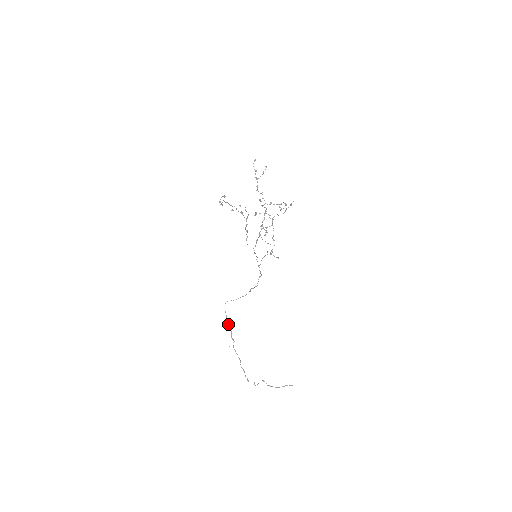
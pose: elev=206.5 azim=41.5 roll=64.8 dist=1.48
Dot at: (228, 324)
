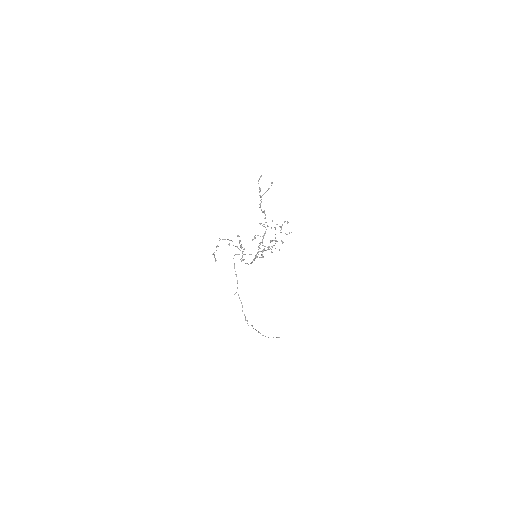
Dot at: occluded
